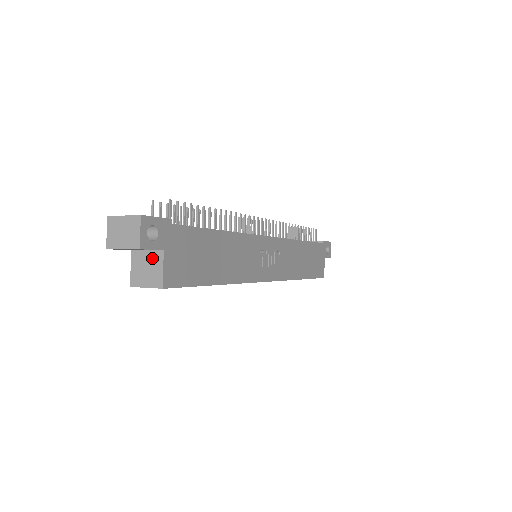
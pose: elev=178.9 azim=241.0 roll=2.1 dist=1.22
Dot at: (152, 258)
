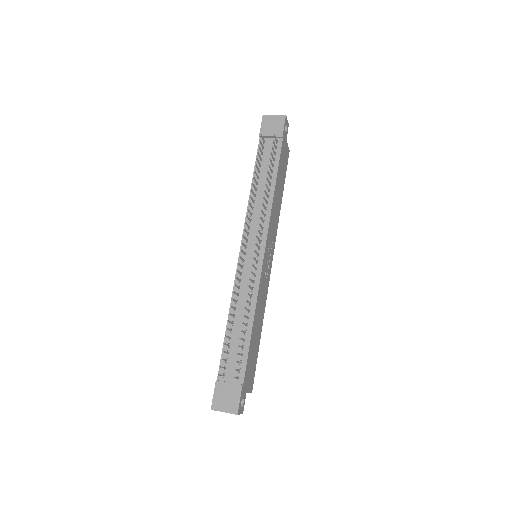
Dot at: occluded
